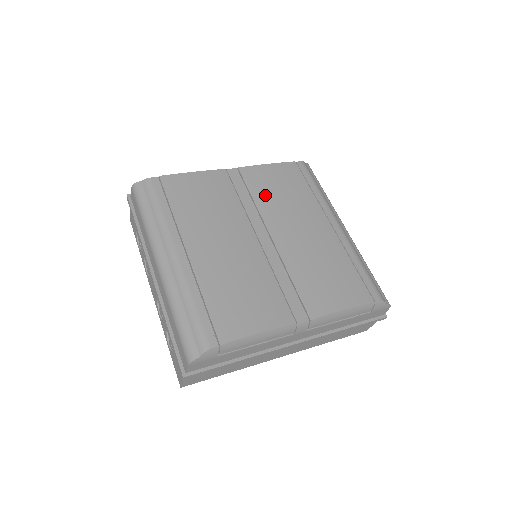
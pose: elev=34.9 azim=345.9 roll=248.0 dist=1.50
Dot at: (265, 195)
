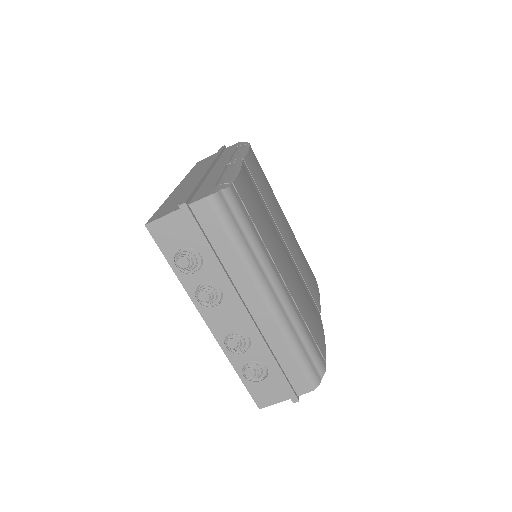
Dot at: (265, 193)
